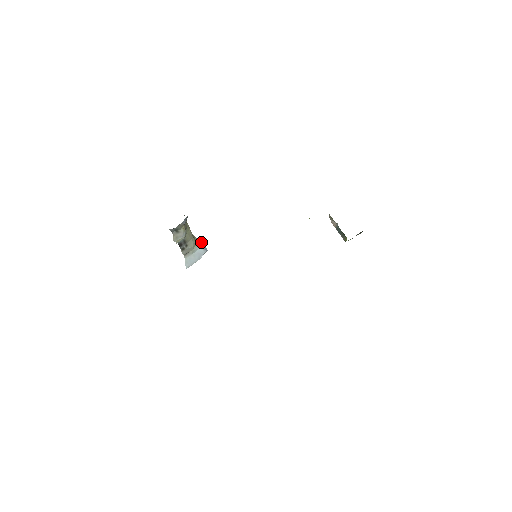
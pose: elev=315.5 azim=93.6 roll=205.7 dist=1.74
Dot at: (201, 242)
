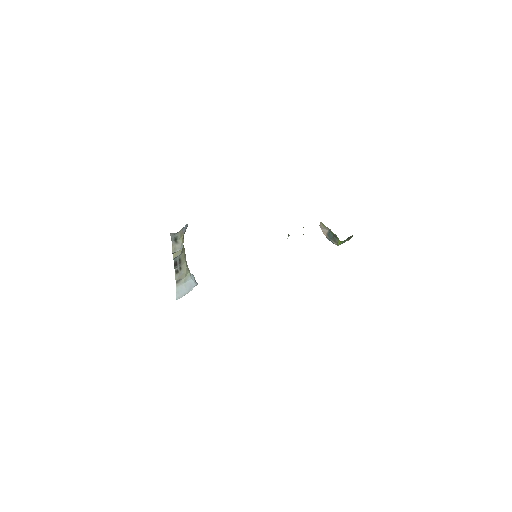
Dot at: (192, 274)
